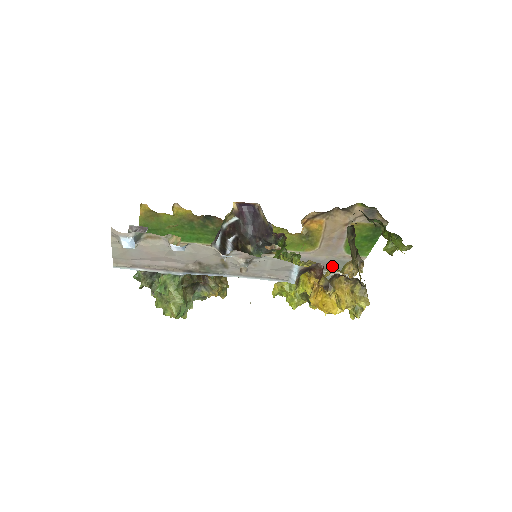
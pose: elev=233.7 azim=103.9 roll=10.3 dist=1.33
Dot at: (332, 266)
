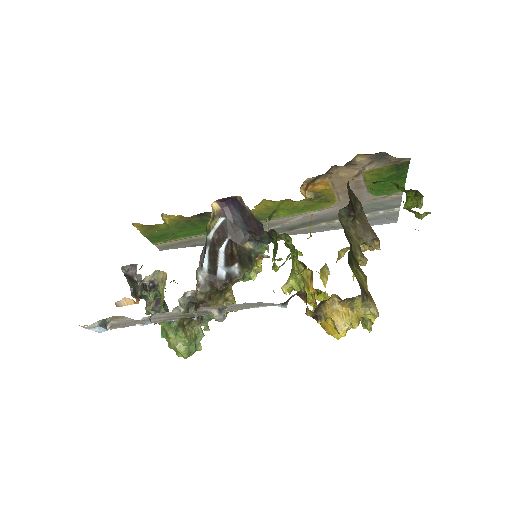
Dot at: (366, 210)
